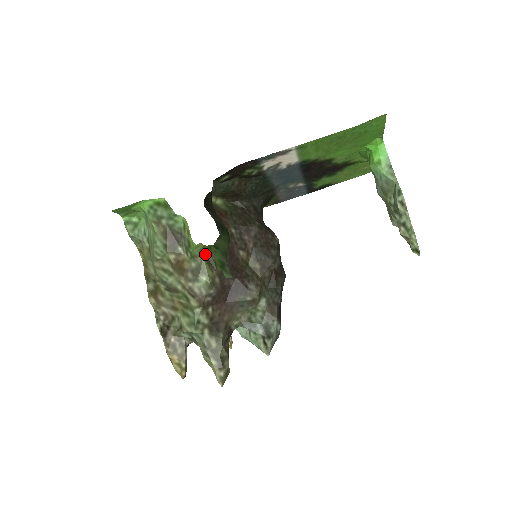
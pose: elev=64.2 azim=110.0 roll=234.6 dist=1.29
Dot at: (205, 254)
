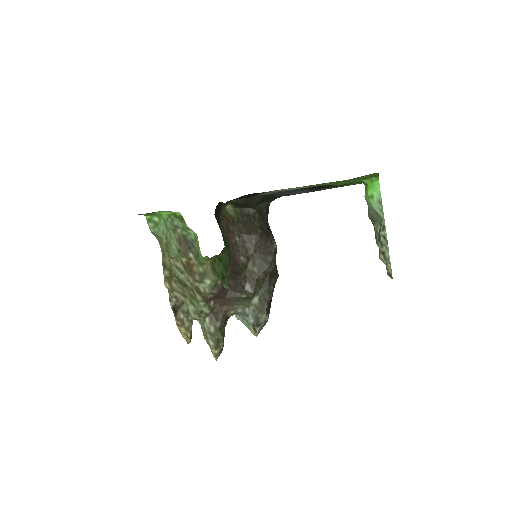
Dot at: occluded
